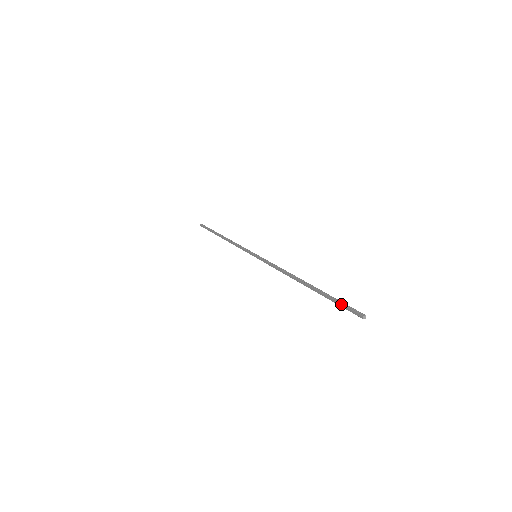
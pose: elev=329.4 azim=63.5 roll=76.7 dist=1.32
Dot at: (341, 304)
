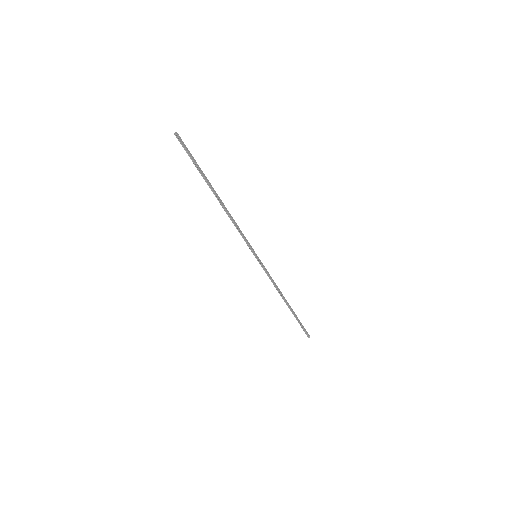
Dot at: (189, 154)
